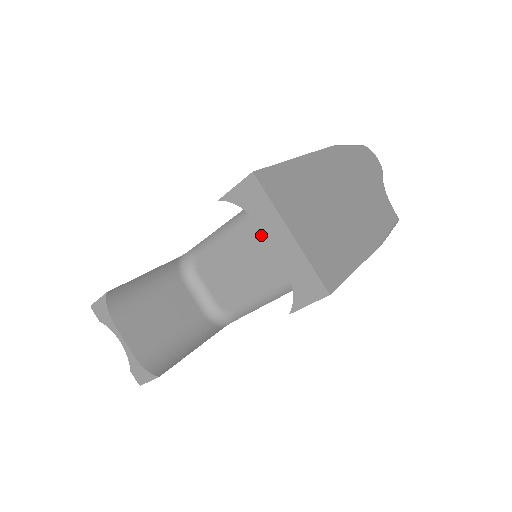
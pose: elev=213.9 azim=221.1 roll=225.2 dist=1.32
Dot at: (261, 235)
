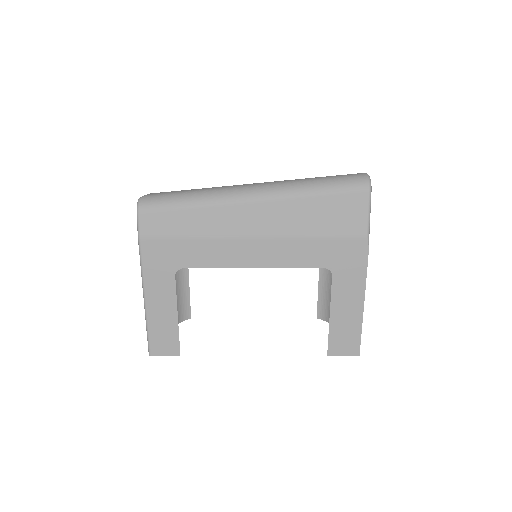
Dot at: occluded
